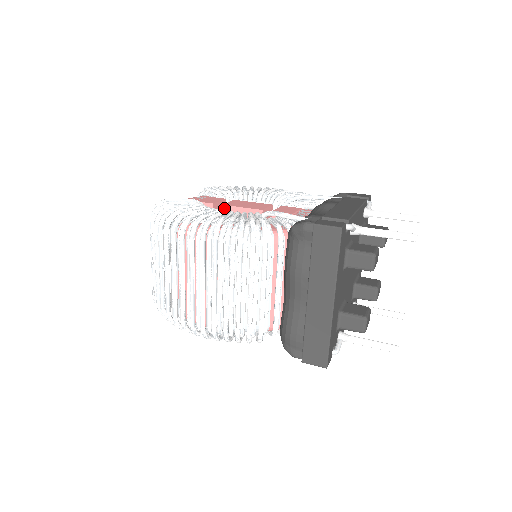
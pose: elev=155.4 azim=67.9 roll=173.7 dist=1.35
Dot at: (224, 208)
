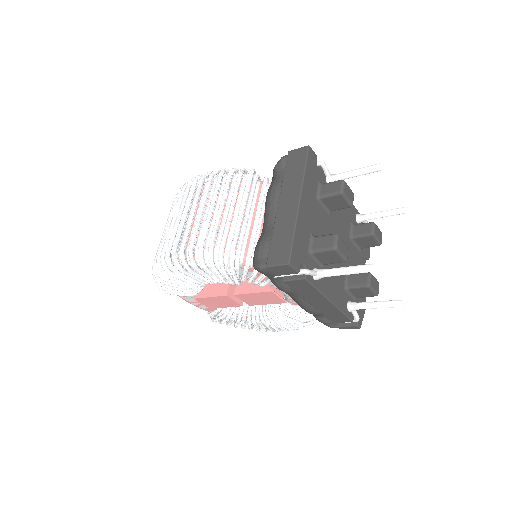
Dot at: occluded
